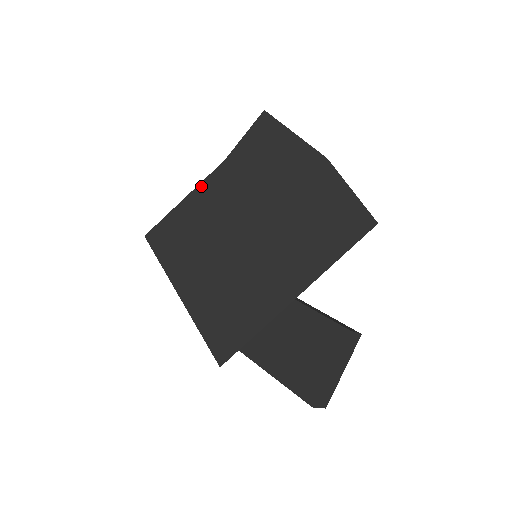
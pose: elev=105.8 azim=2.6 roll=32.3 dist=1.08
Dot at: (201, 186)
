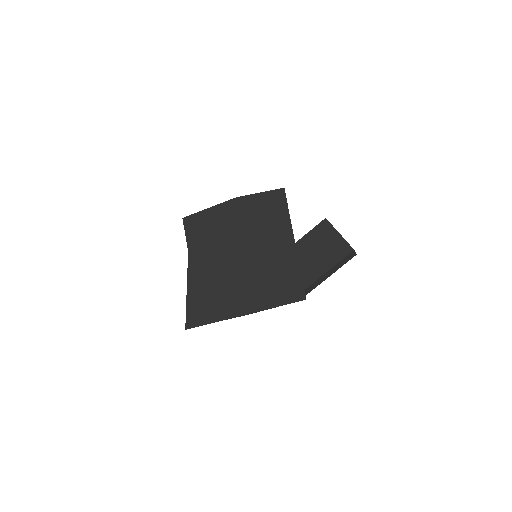
Dot at: (190, 272)
